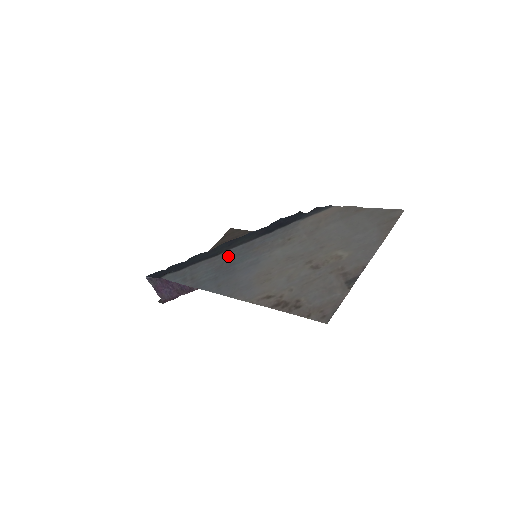
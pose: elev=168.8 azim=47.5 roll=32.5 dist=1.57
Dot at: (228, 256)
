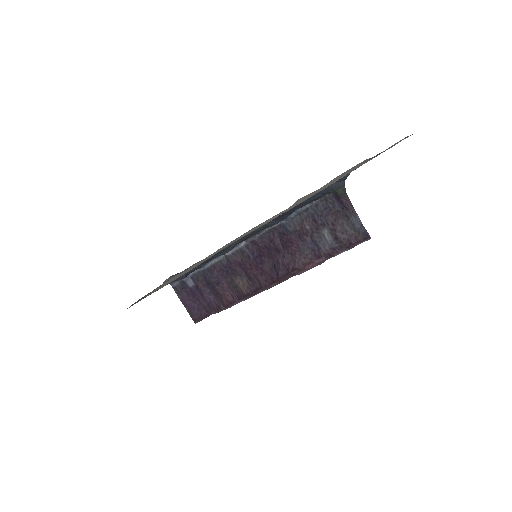
Dot at: occluded
